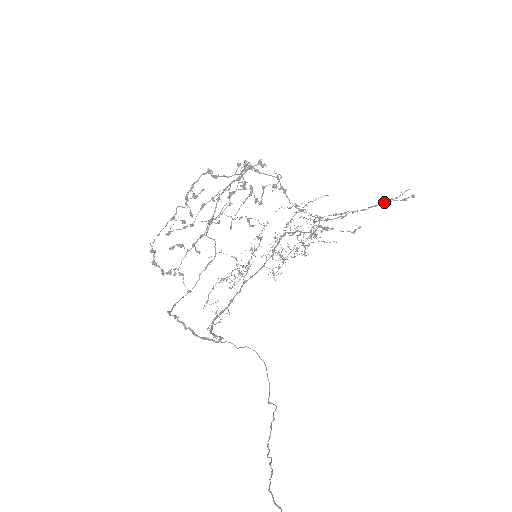
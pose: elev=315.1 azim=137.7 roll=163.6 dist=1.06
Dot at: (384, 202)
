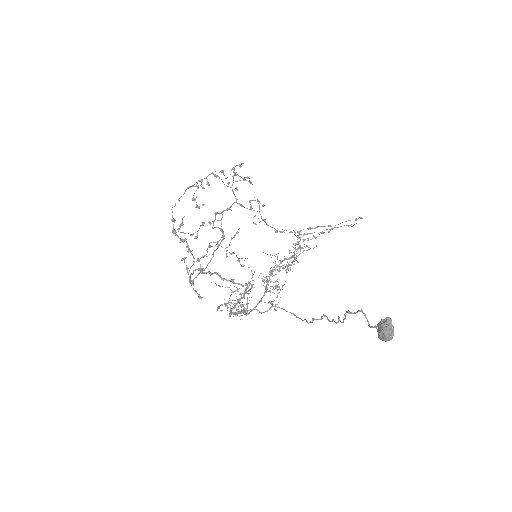
Dot at: occluded
